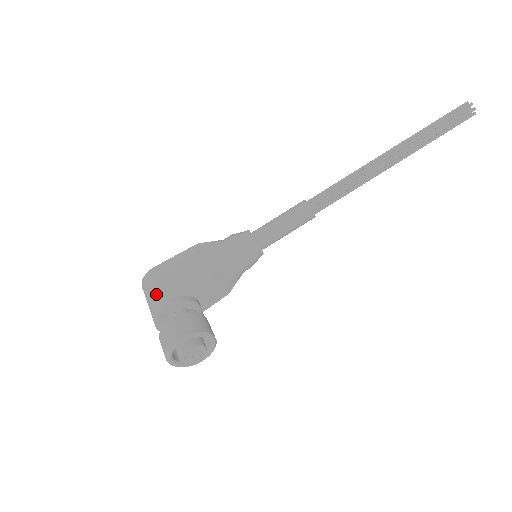
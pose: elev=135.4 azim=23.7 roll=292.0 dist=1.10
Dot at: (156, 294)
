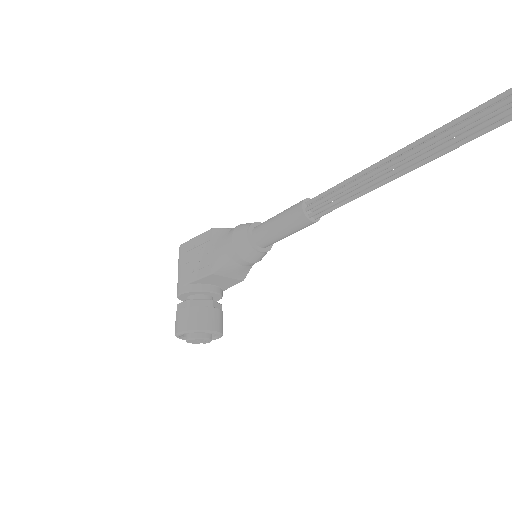
Dot at: (178, 275)
